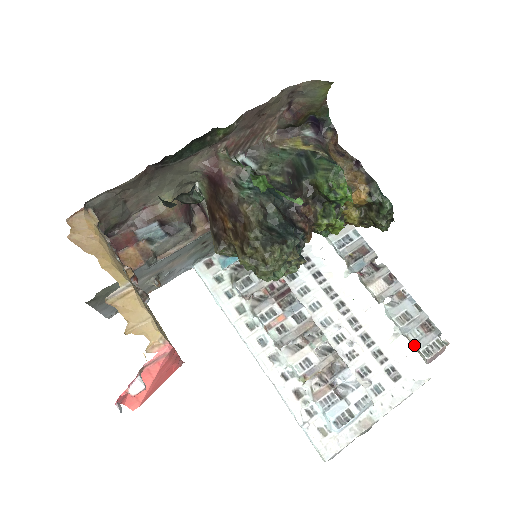
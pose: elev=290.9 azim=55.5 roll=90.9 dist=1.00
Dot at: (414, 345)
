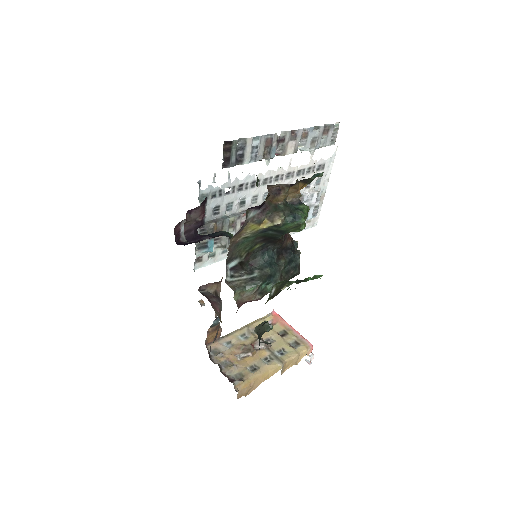
Dot at: occluded
